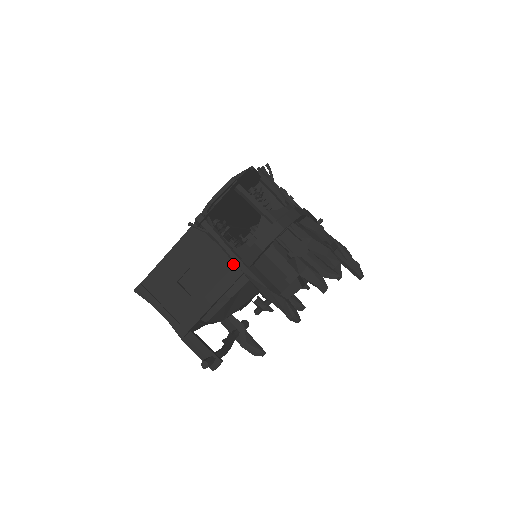
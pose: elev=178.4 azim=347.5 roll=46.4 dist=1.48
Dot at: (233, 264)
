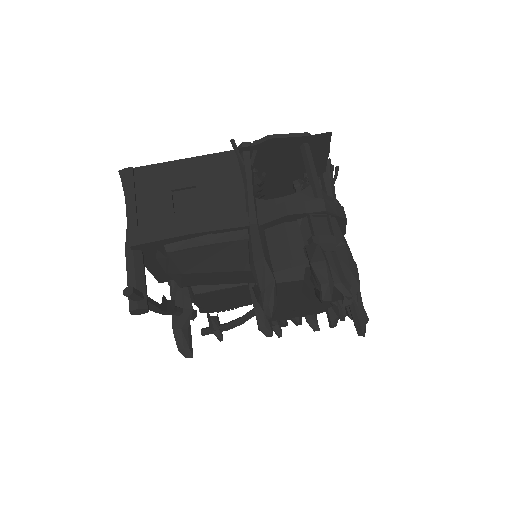
Dot at: (245, 211)
